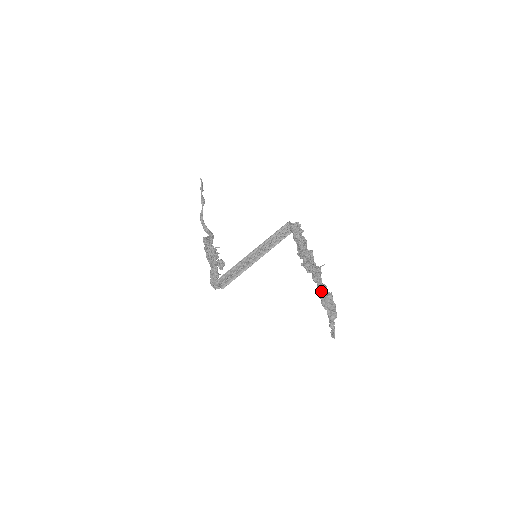
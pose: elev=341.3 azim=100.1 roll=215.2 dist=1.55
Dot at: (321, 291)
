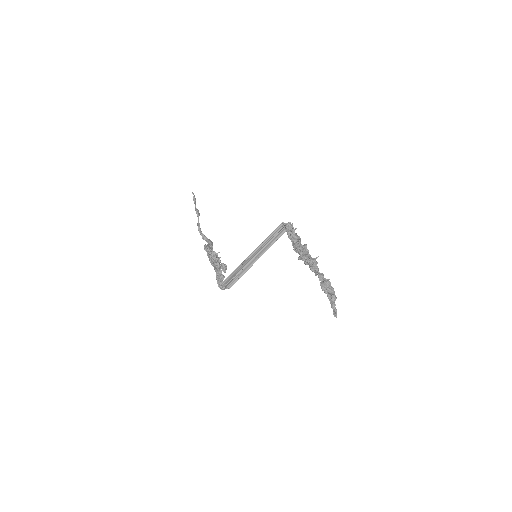
Dot at: (320, 279)
